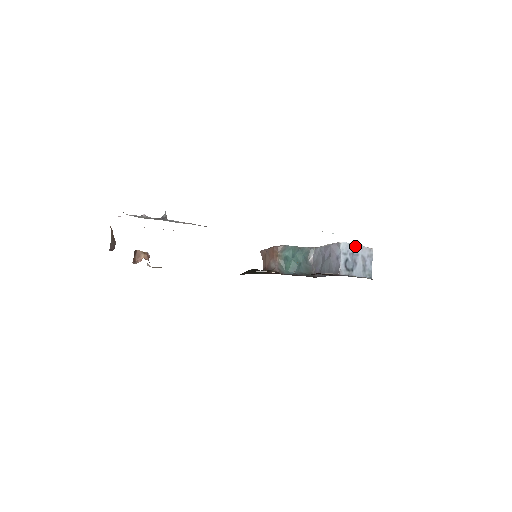
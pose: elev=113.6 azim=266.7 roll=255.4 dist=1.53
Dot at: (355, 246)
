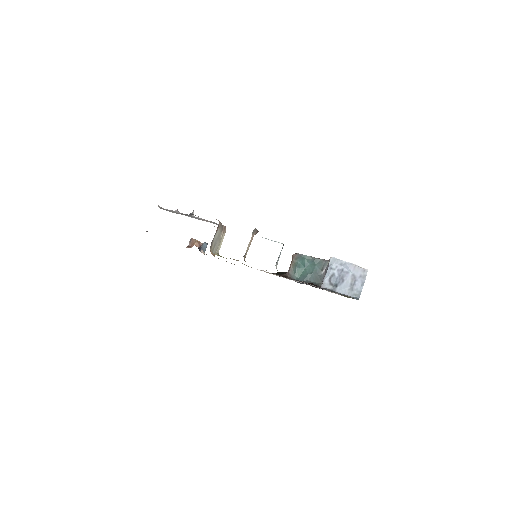
Dot at: (346, 263)
